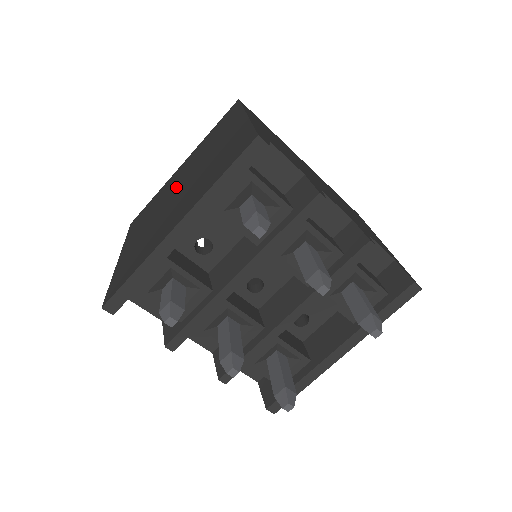
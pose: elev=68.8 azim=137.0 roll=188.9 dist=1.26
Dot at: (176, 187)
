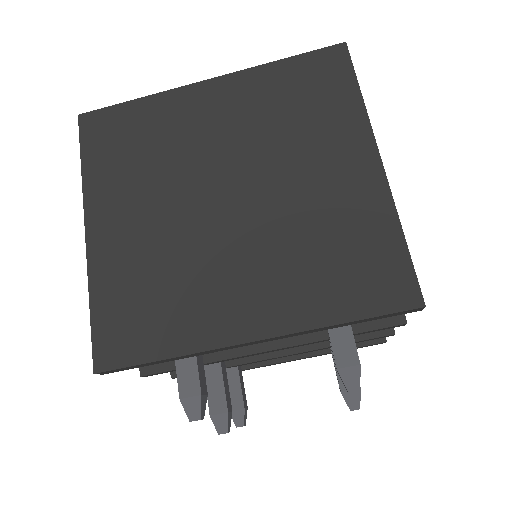
Dot at: (216, 172)
